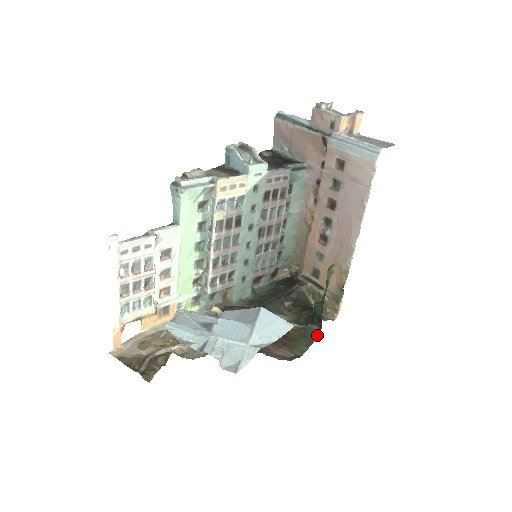
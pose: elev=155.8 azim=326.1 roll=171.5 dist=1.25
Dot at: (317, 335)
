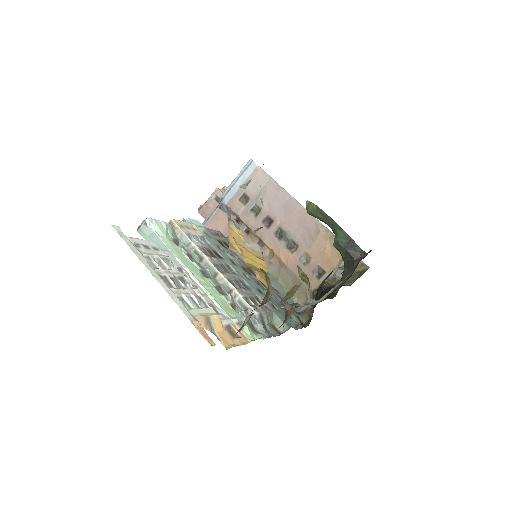
Dot at: occluded
